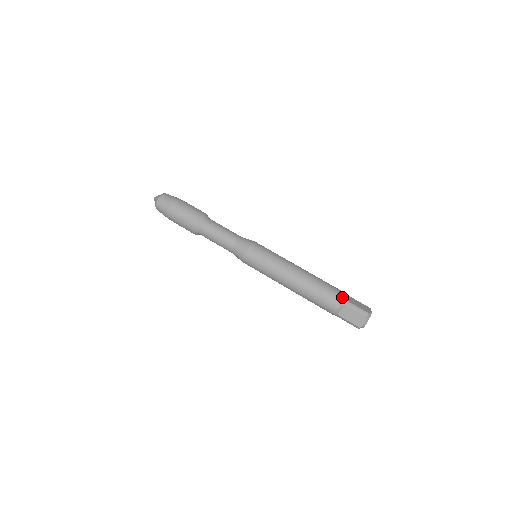
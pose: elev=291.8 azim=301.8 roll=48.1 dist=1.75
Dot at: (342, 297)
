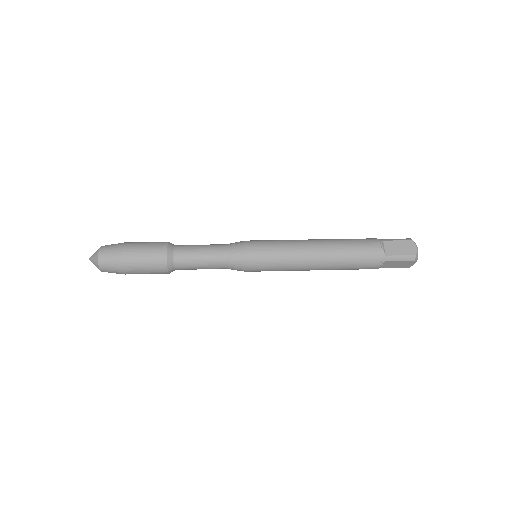
Dot at: (375, 238)
